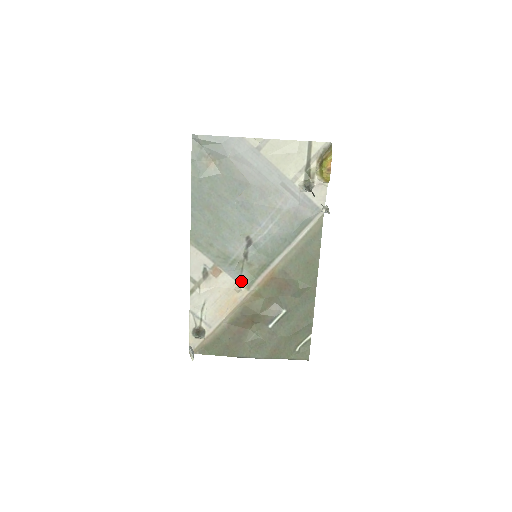
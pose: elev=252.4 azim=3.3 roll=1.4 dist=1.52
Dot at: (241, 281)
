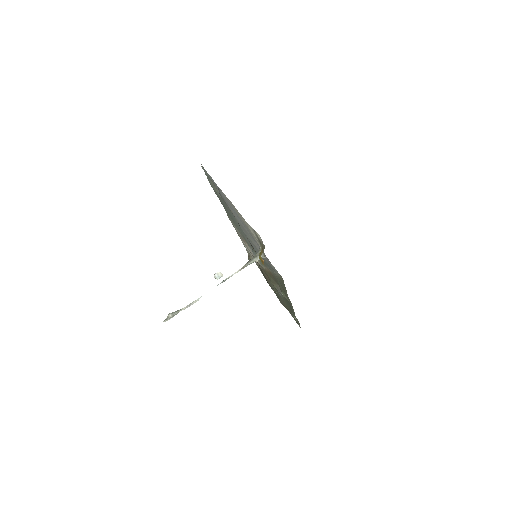
Dot at: occluded
